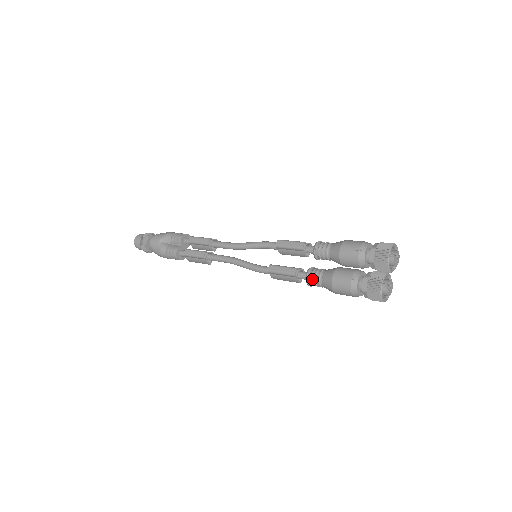
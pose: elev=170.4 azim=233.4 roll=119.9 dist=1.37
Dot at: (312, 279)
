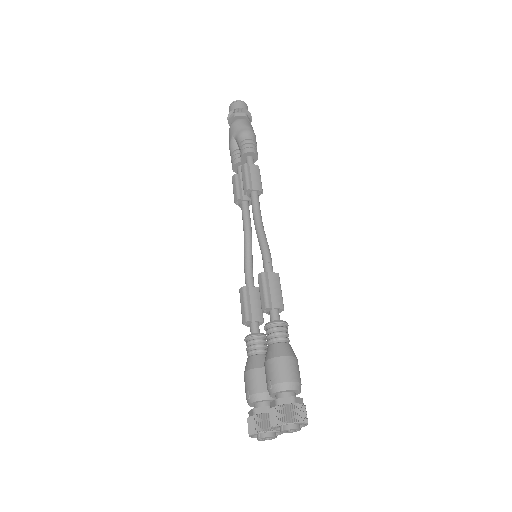
Dot at: (247, 346)
